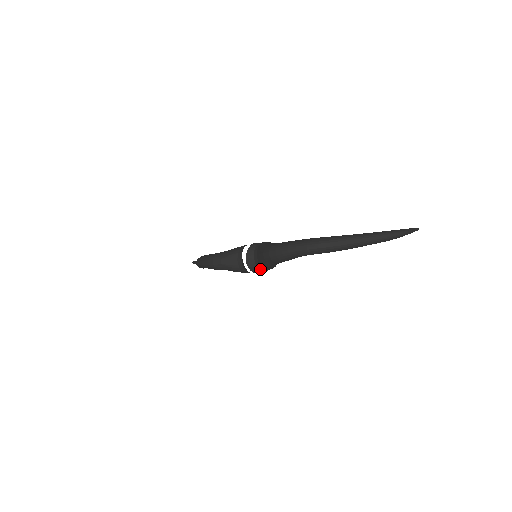
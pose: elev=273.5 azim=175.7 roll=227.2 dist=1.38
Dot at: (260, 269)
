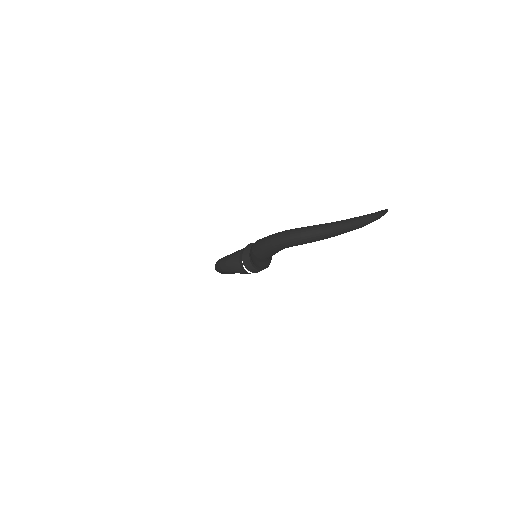
Dot at: (255, 268)
